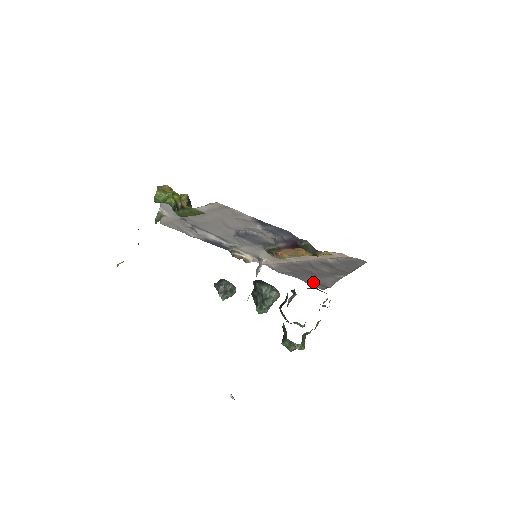
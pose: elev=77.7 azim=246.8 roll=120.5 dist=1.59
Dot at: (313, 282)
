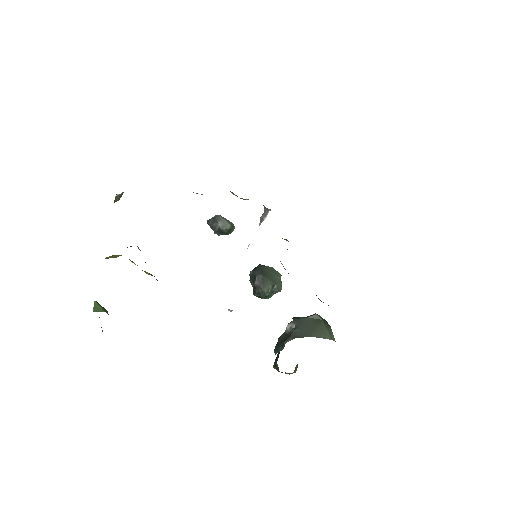
Dot at: occluded
